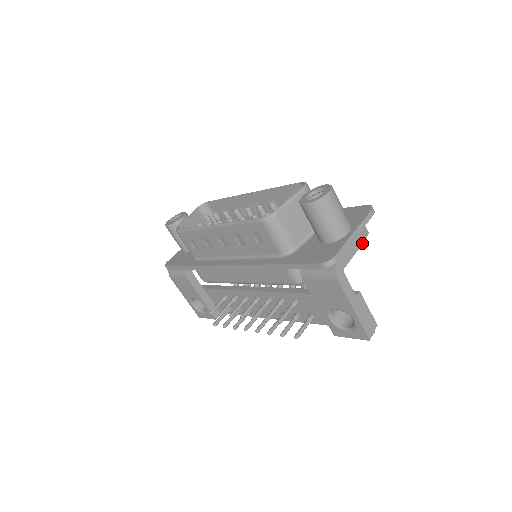
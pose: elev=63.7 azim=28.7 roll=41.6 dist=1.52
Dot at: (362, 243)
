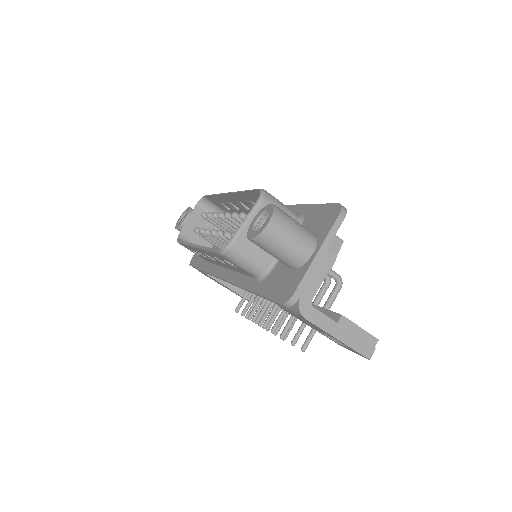
Dot at: (333, 260)
